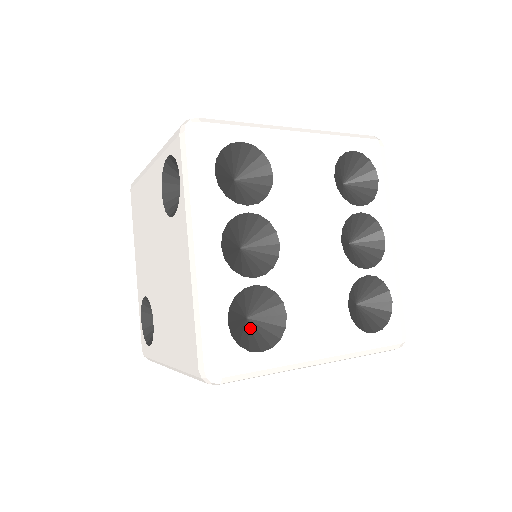
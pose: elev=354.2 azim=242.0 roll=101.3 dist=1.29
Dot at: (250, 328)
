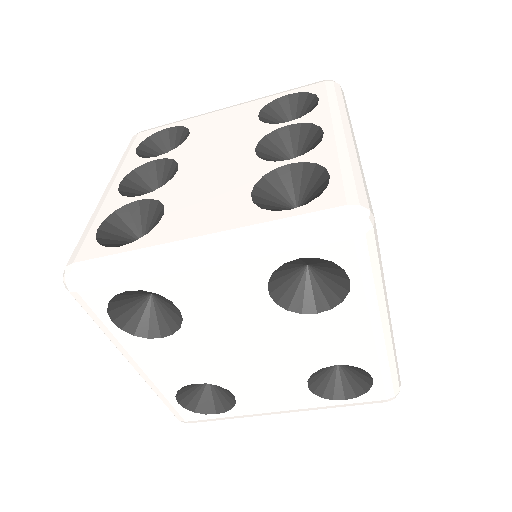
Dot at: occluded
